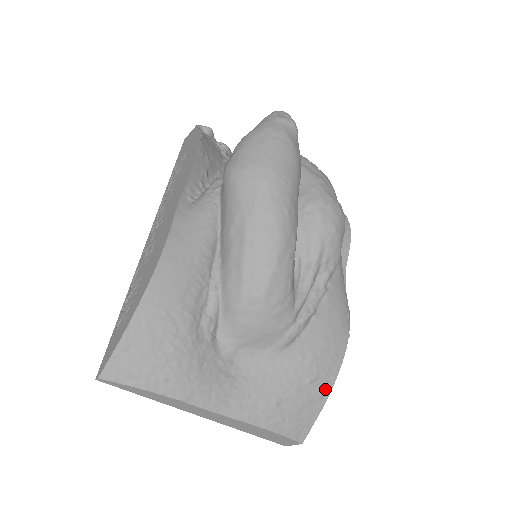
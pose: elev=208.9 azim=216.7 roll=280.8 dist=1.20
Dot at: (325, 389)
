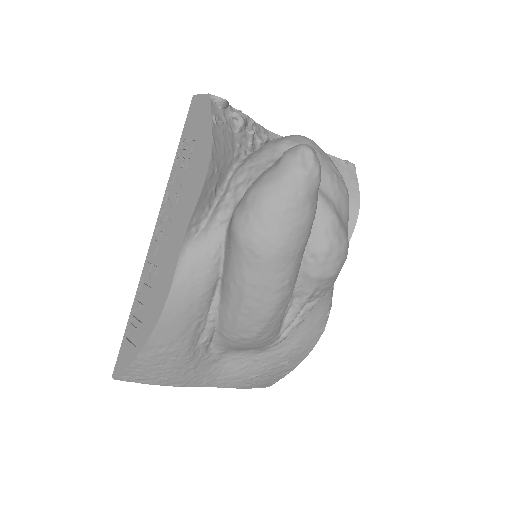
Dot at: (294, 365)
